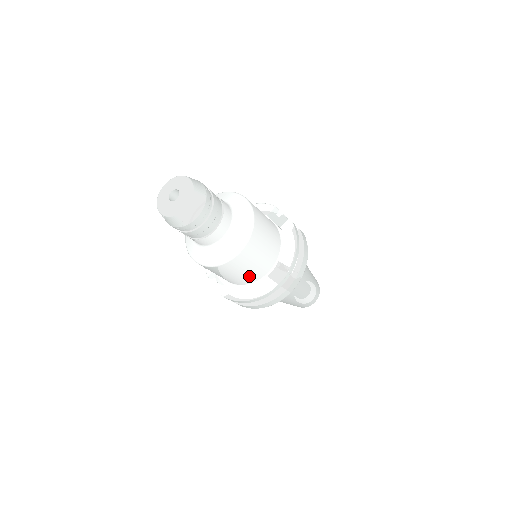
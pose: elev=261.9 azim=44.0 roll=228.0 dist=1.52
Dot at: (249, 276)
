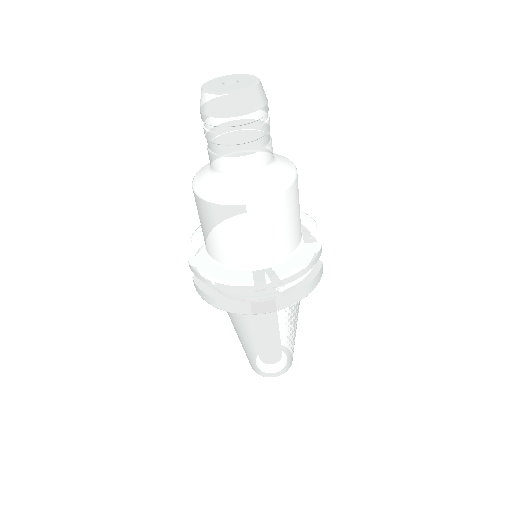
Dot at: (233, 251)
